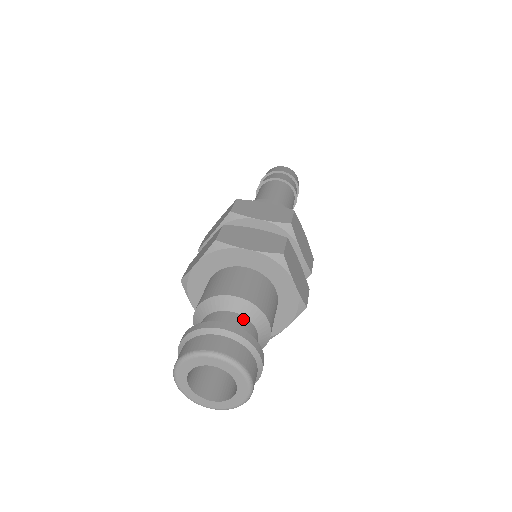
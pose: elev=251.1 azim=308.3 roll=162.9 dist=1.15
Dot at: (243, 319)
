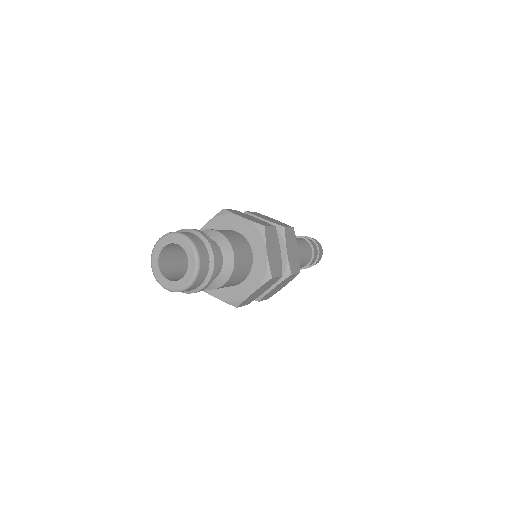
Dot at: (216, 244)
